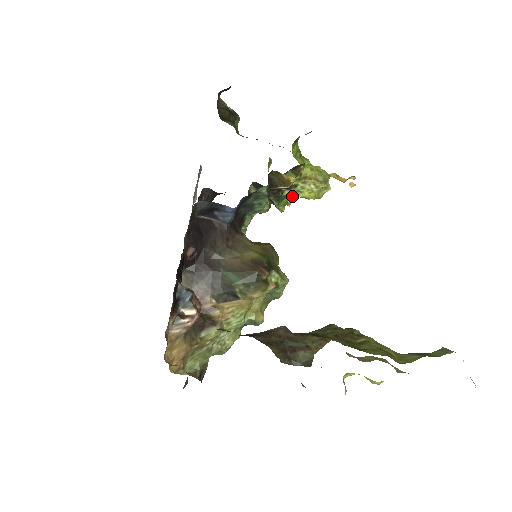
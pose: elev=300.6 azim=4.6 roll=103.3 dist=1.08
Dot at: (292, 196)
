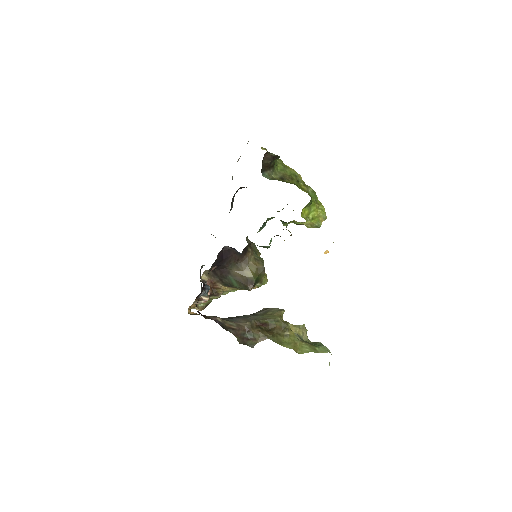
Dot at: (295, 223)
